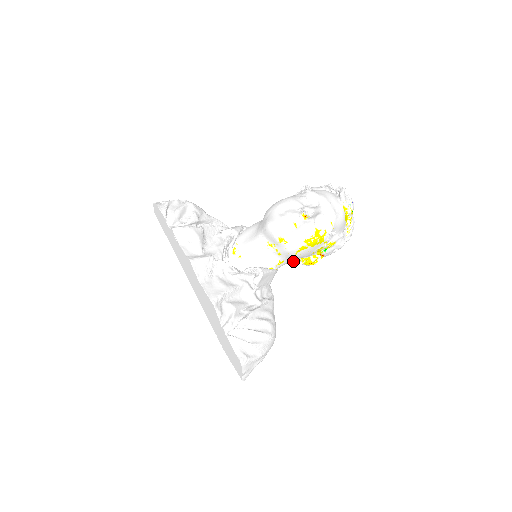
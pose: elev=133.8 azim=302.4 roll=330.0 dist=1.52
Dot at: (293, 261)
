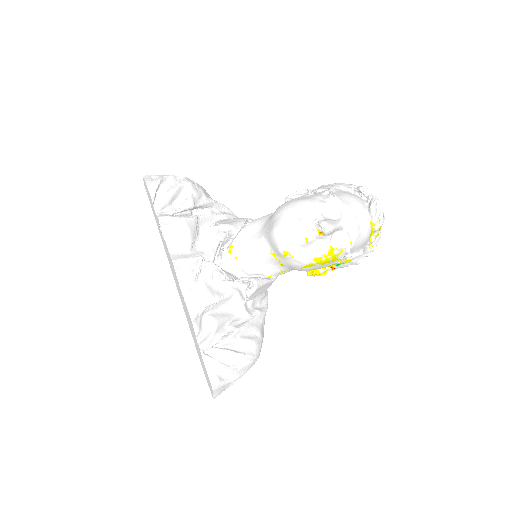
Dot at: occluded
